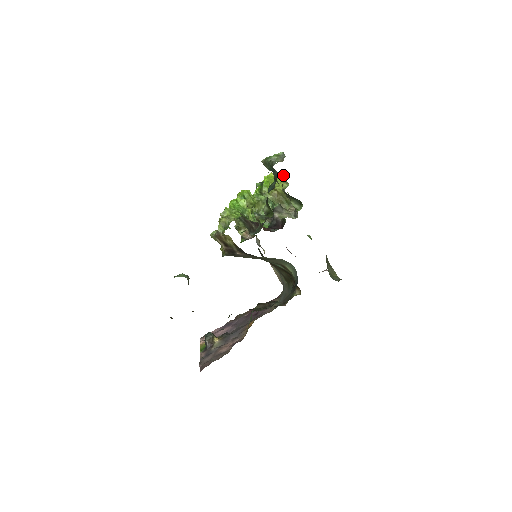
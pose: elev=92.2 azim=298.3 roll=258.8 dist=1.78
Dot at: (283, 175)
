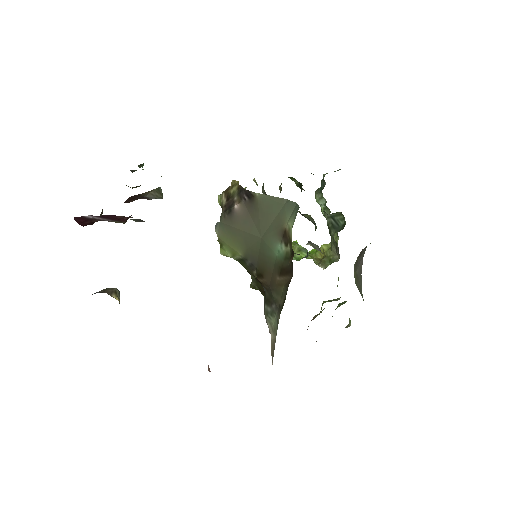
Dot at: occluded
